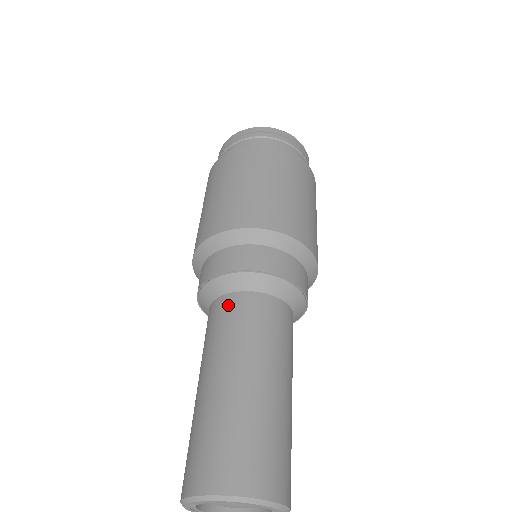
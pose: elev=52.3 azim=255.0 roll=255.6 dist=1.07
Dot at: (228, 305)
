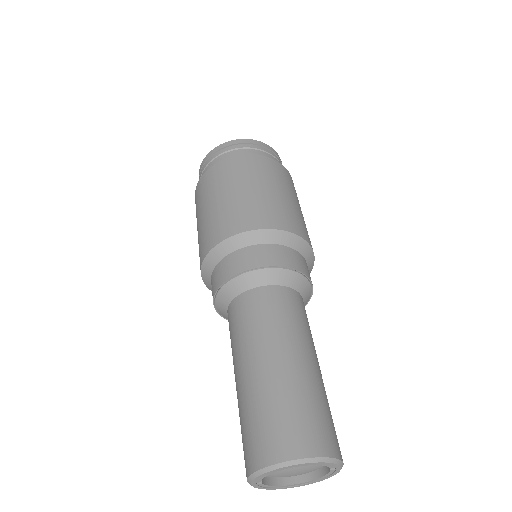
Dot at: (236, 309)
